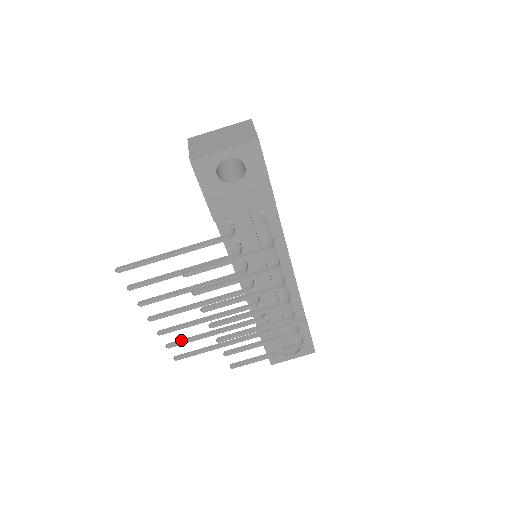
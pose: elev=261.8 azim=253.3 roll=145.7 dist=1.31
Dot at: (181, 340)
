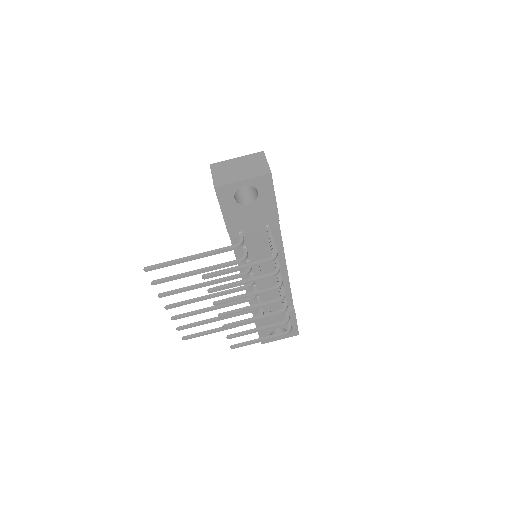
Dot at: (190, 324)
